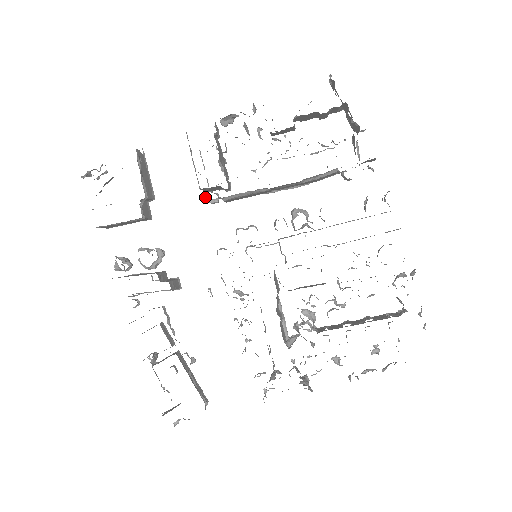
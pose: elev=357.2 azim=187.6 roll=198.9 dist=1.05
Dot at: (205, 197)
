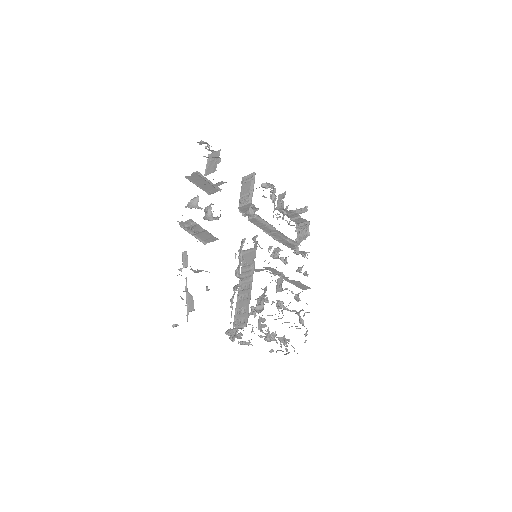
Dot at: (250, 208)
